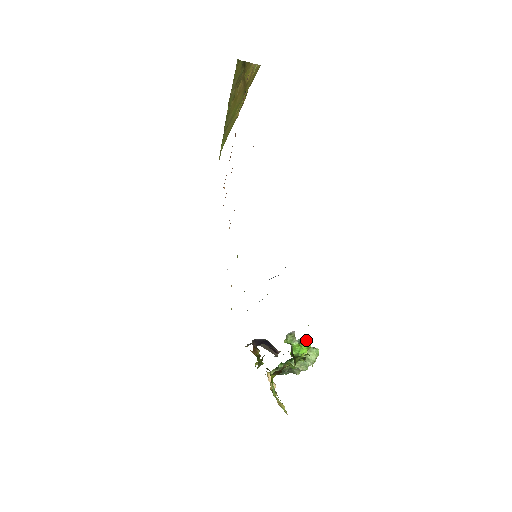
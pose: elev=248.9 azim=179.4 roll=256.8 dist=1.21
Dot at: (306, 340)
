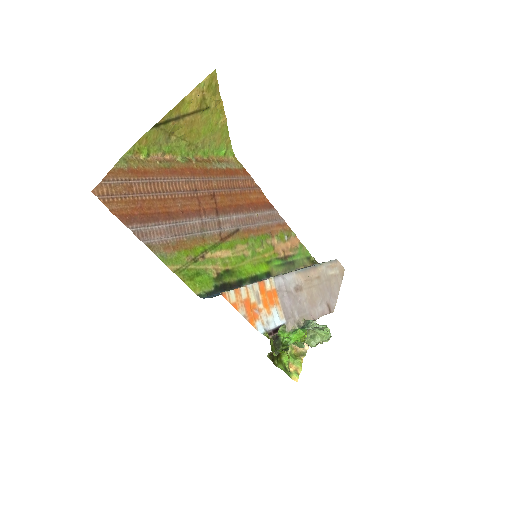
Dot at: (299, 329)
